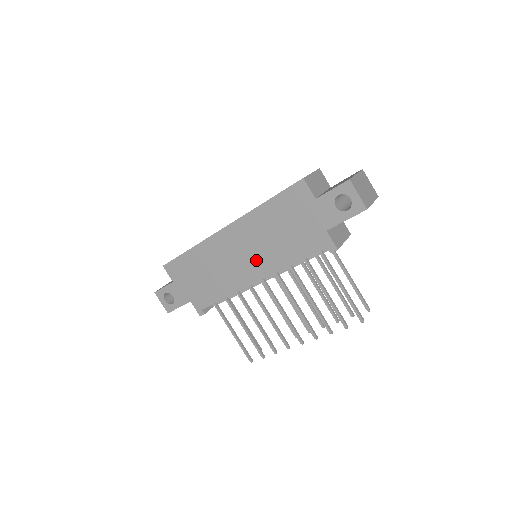
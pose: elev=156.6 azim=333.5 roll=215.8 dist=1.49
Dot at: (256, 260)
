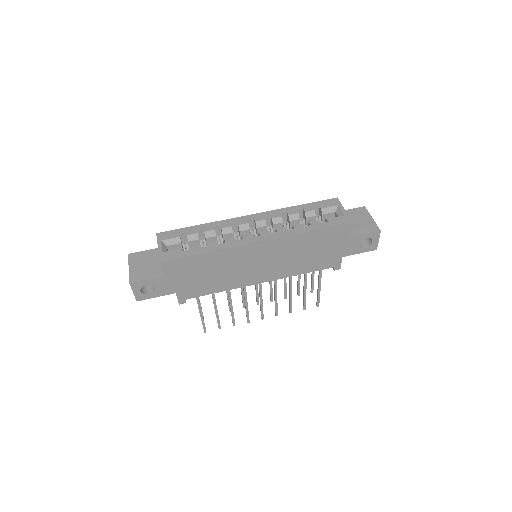
Dot at: (272, 268)
